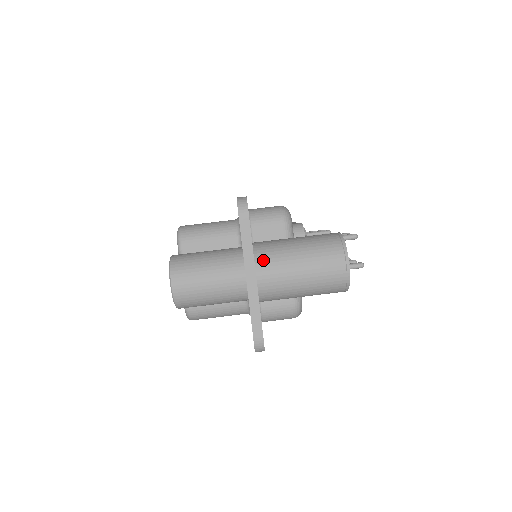
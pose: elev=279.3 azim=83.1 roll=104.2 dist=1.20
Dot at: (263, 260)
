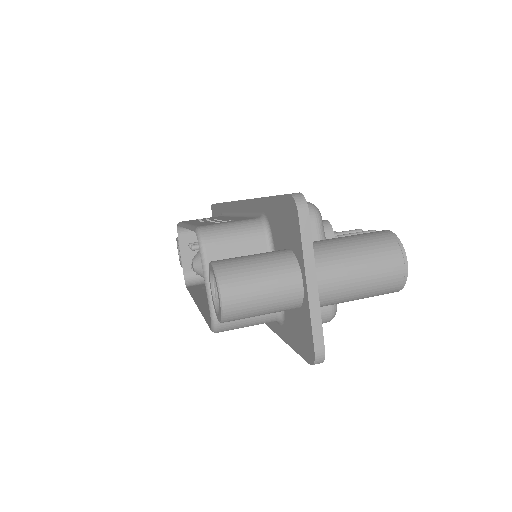
Dot at: (321, 263)
